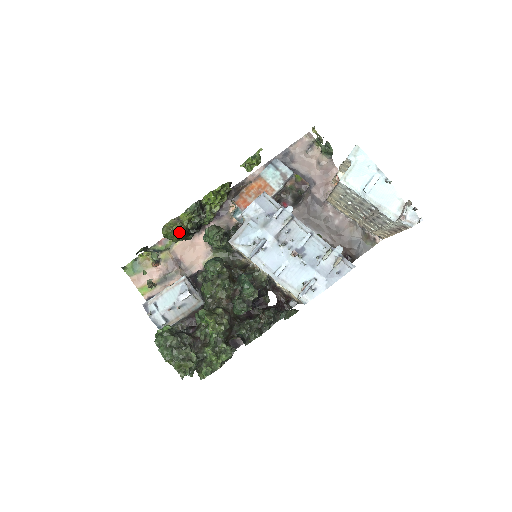
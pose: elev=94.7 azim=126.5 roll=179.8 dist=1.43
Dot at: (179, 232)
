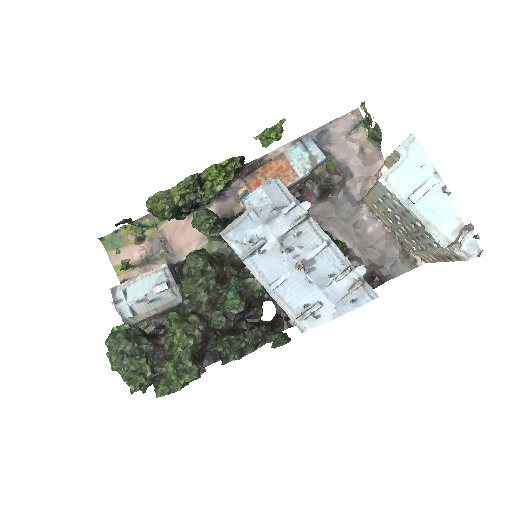
Dot at: (166, 209)
